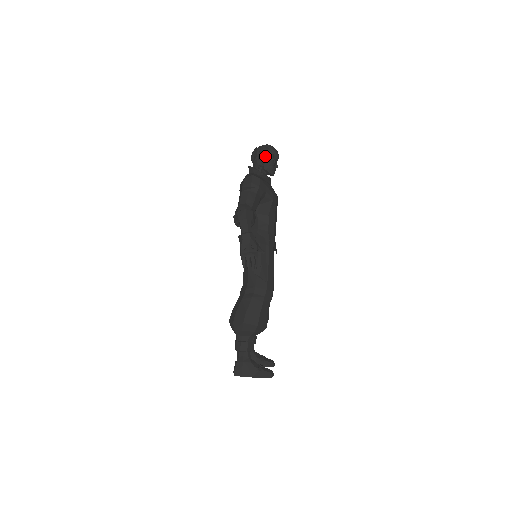
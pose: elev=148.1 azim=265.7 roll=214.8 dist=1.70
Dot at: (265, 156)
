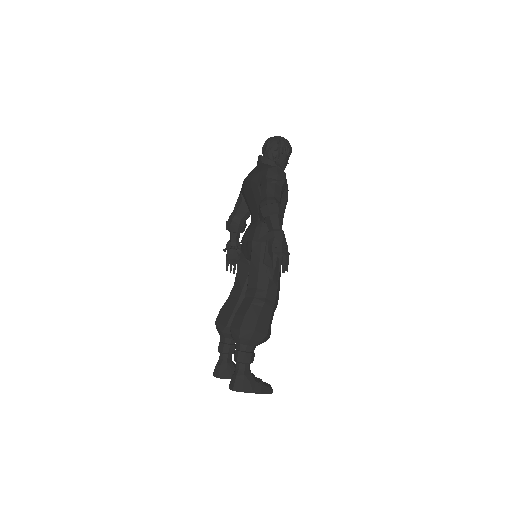
Dot at: (282, 149)
